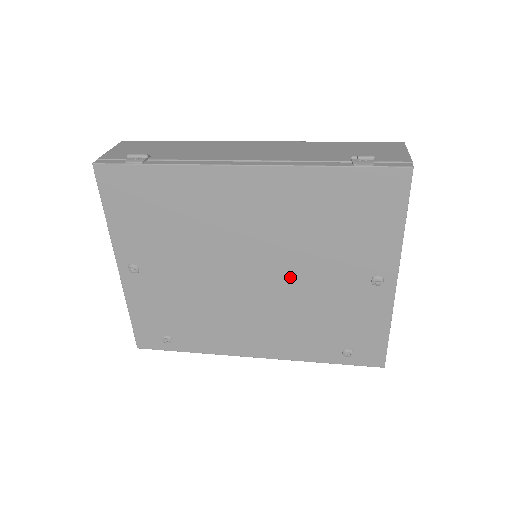
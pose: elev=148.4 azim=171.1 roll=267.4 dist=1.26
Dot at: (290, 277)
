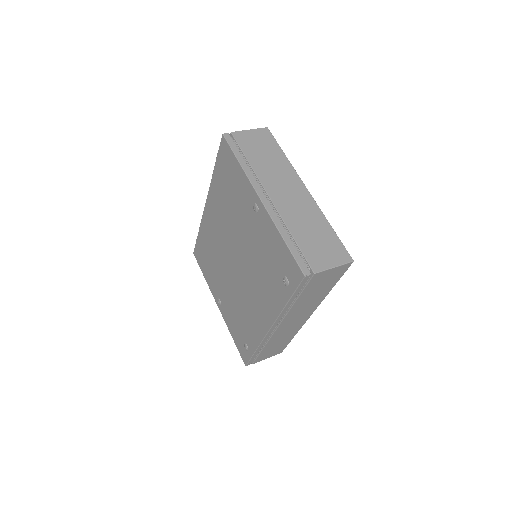
Dot at: (242, 247)
